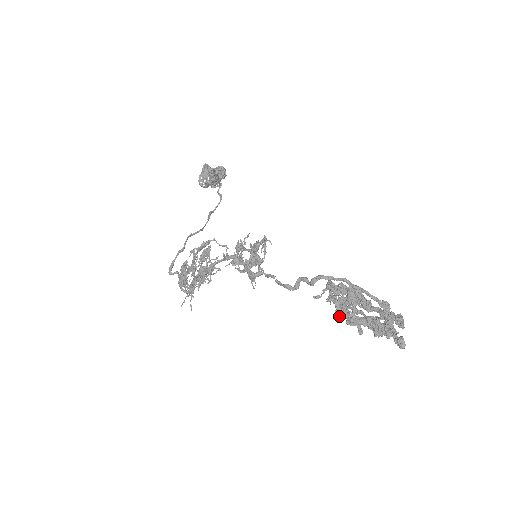
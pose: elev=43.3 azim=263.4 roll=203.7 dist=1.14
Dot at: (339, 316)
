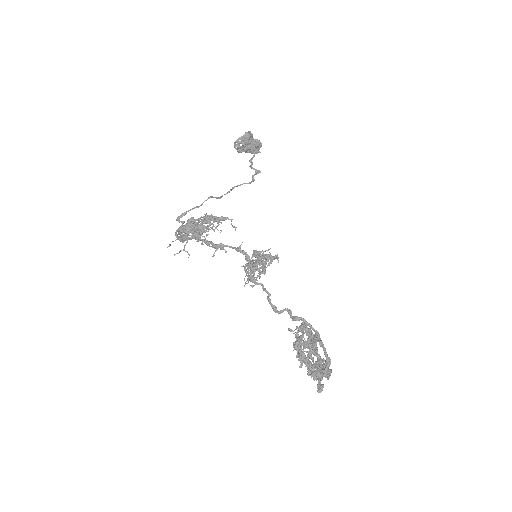
Dot at: (294, 348)
